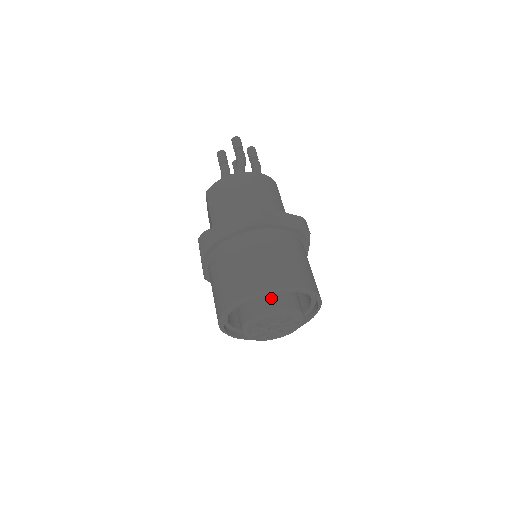
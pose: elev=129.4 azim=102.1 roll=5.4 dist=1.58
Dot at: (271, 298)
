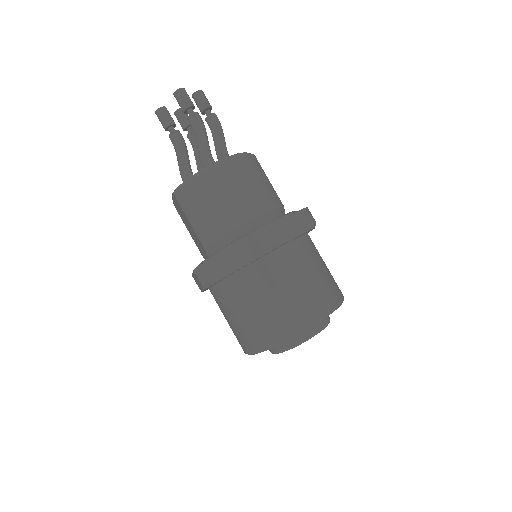
Dot at: occluded
